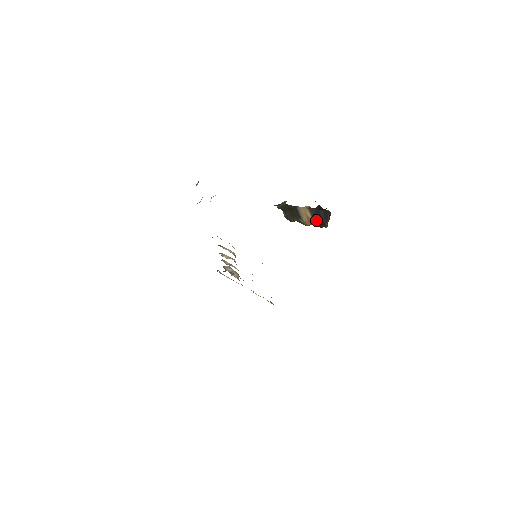
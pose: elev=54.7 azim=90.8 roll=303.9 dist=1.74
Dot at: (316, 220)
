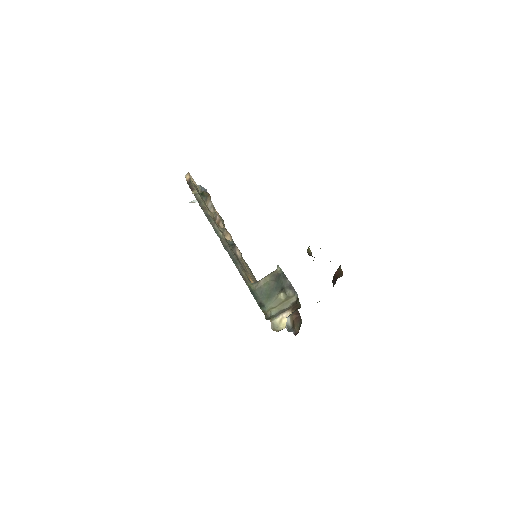
Dot at: occluded
